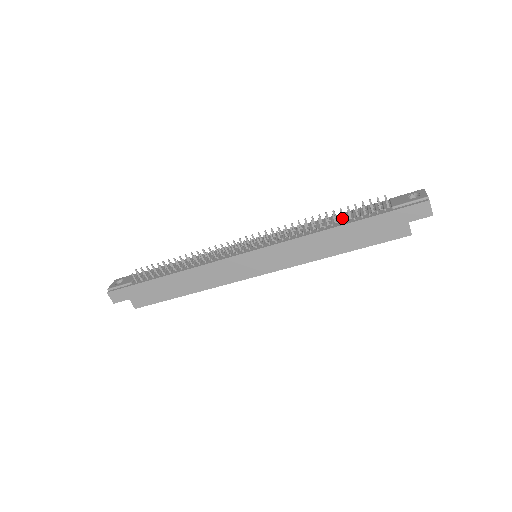
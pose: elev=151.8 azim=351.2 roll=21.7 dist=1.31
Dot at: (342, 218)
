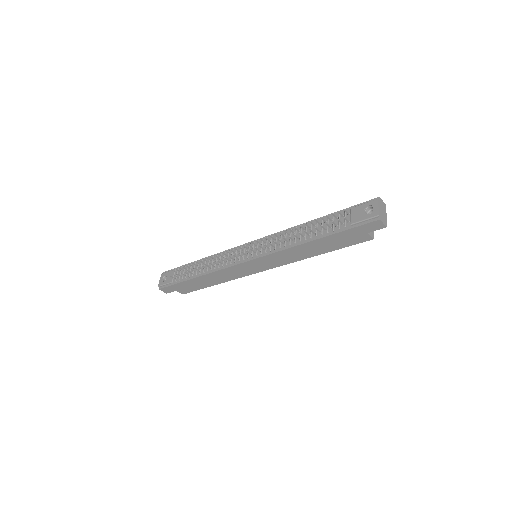
Dot at: (313, 232)
